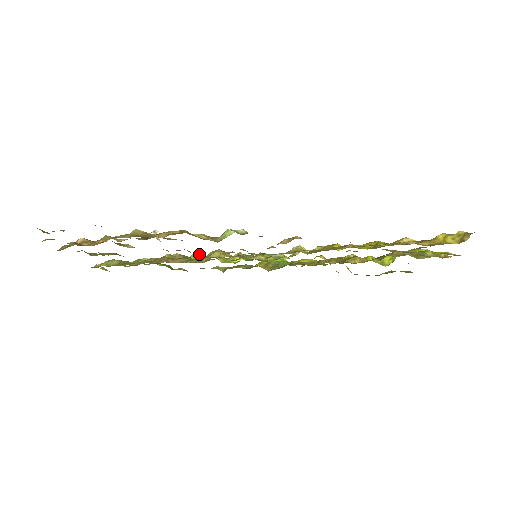
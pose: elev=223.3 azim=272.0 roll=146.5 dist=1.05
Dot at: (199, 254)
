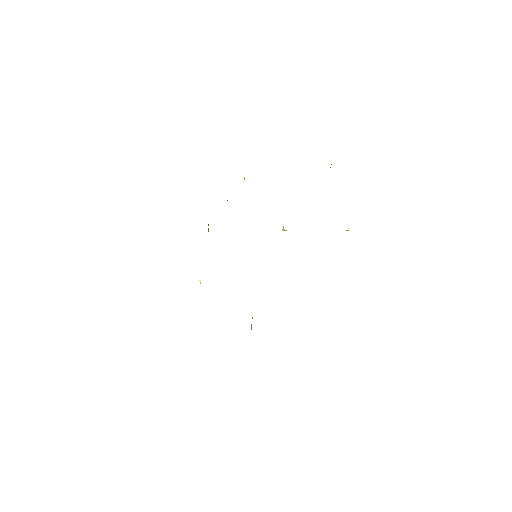
Dot at: occluded
